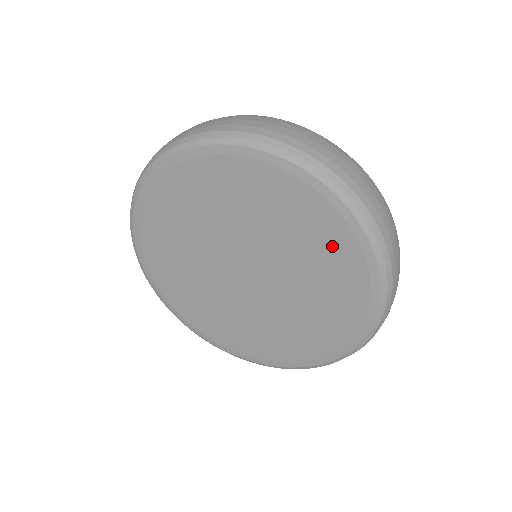
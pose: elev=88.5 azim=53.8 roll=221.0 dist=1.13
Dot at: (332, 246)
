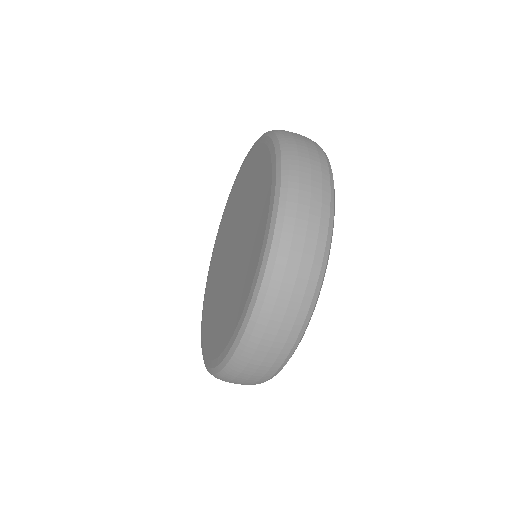
Dot at: (262, 203)
